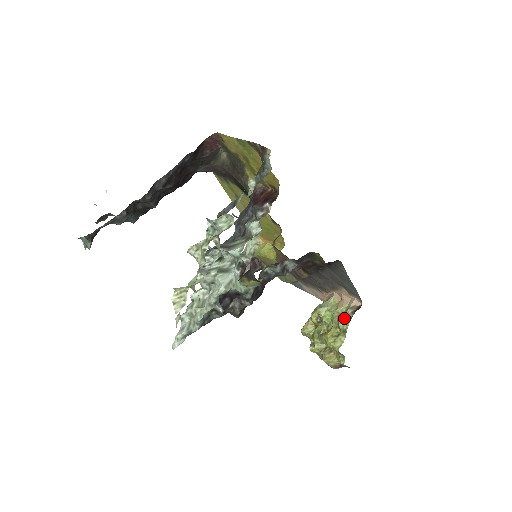
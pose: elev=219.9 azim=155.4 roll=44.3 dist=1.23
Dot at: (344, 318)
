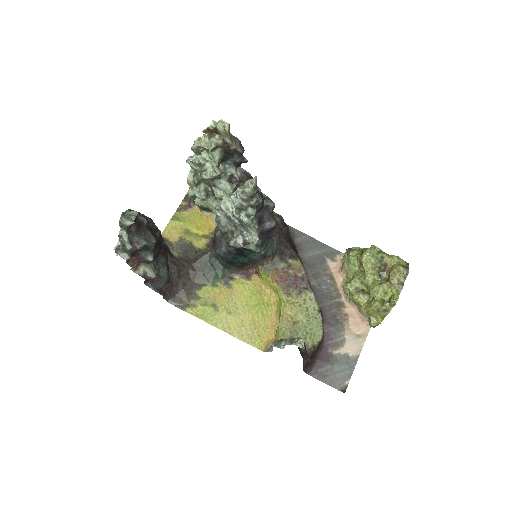
Dot at: (348, 253)
